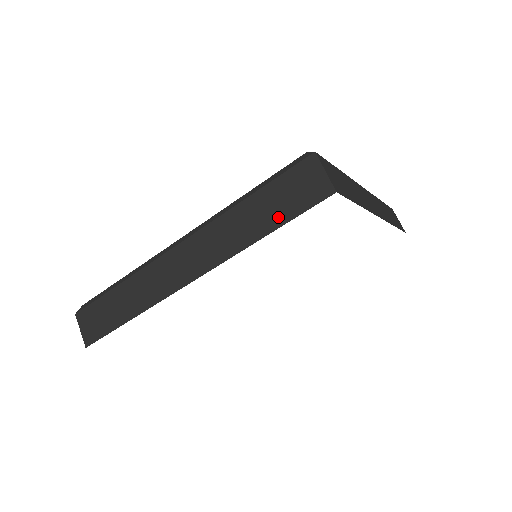
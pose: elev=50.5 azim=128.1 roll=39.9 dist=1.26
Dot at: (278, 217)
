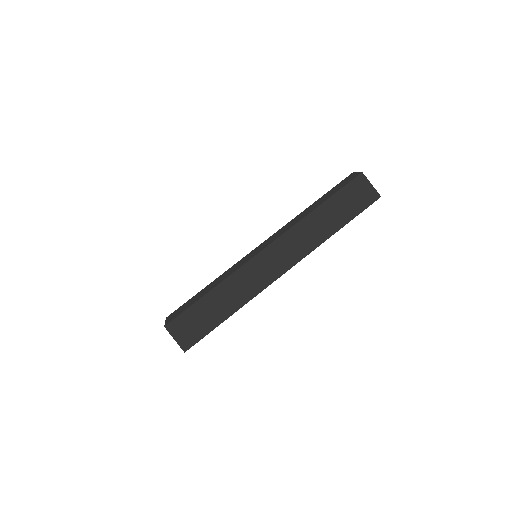
Dot at: occluded
